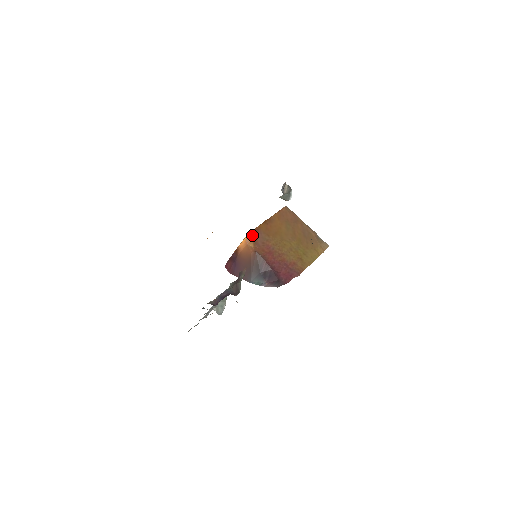
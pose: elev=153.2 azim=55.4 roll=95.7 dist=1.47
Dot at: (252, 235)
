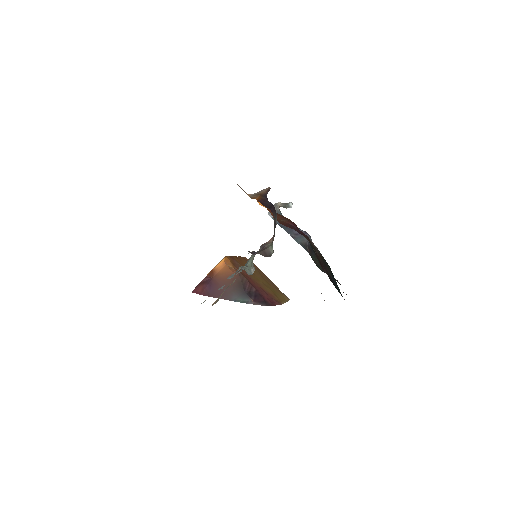
Dot at: (229, 259)
